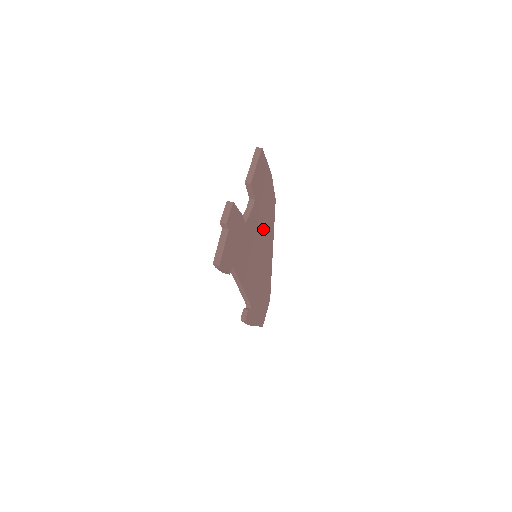
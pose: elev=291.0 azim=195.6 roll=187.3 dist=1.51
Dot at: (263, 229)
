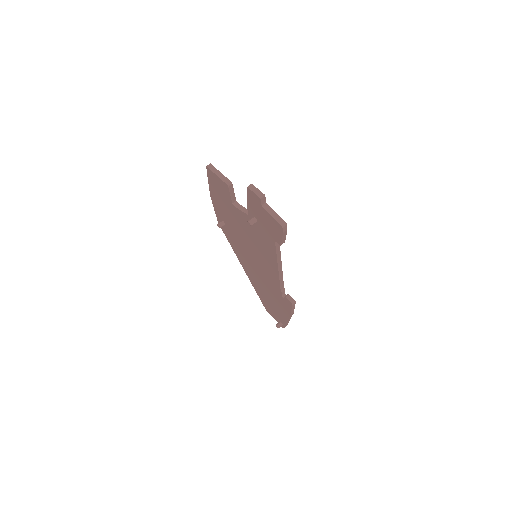
Dot at: occluded
